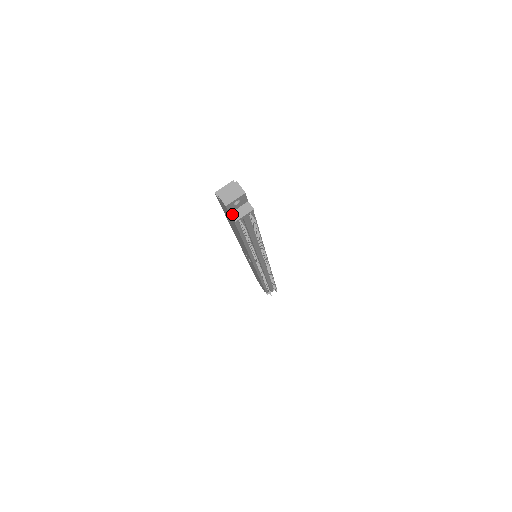
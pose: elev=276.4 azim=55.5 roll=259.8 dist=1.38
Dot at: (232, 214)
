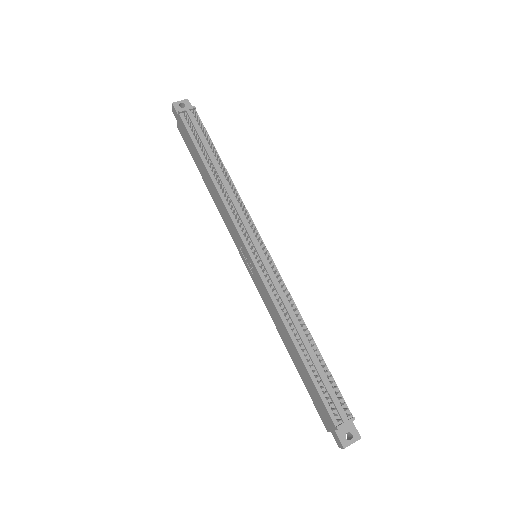
Dot at: (180, 114)
